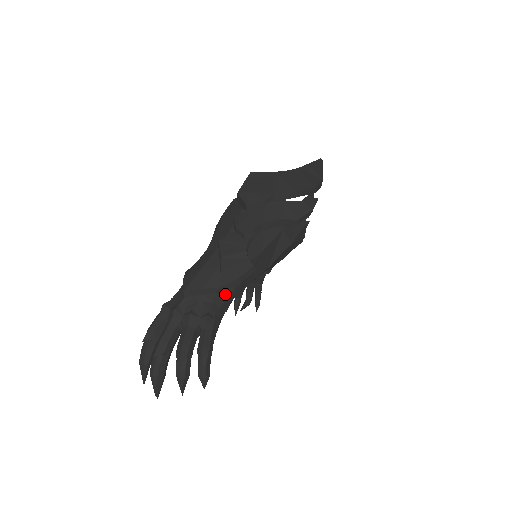
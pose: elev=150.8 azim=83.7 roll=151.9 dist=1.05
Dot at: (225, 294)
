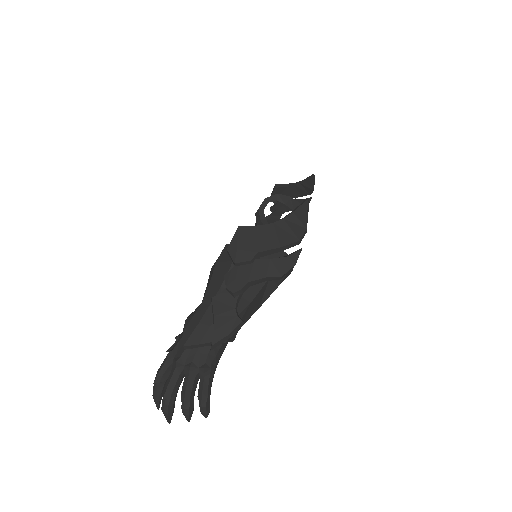
Dot at: (219, 344)
